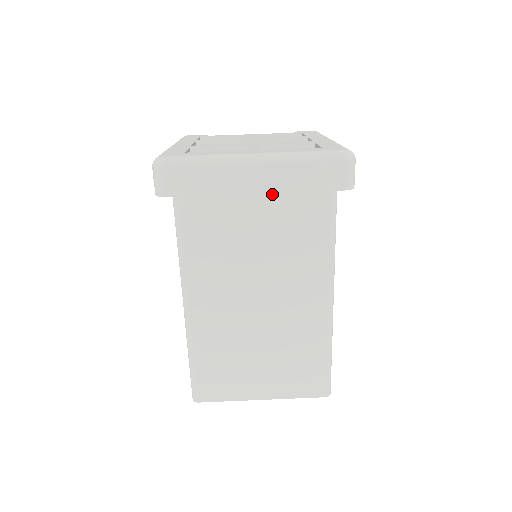
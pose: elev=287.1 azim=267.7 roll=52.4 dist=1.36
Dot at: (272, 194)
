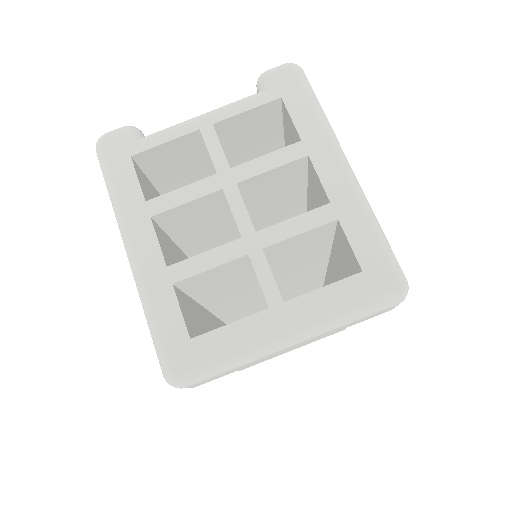
Dot at: occluded
